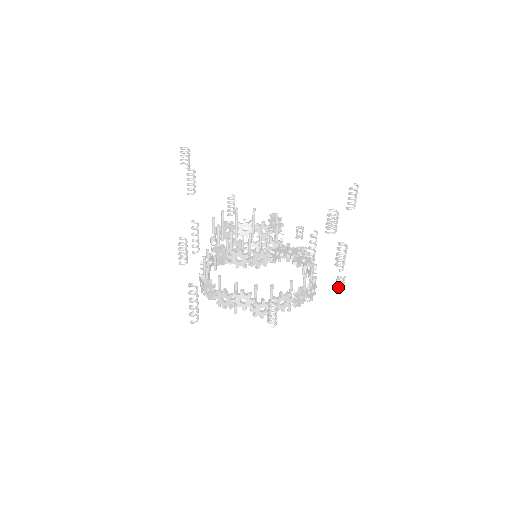
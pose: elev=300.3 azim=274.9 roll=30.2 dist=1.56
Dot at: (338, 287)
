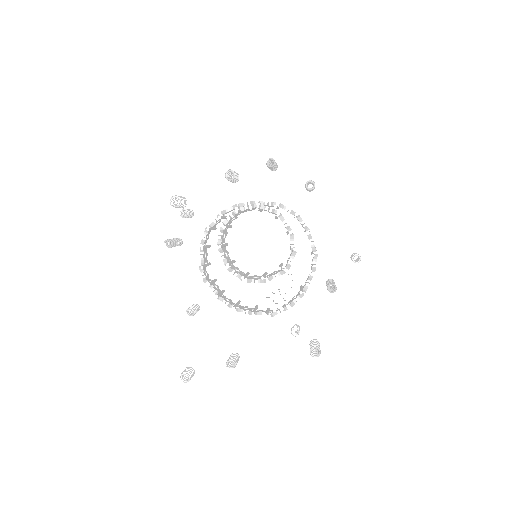
Dot at: occluded
